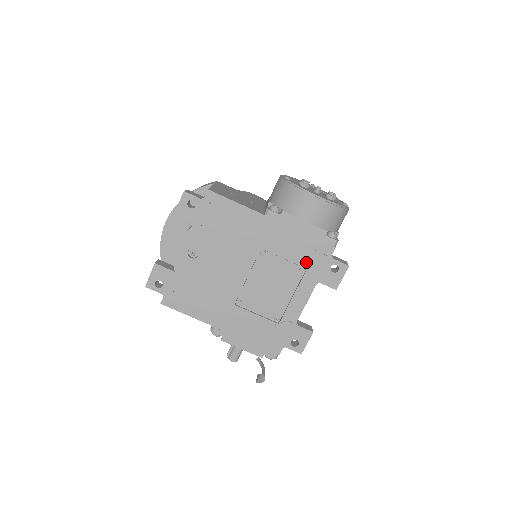
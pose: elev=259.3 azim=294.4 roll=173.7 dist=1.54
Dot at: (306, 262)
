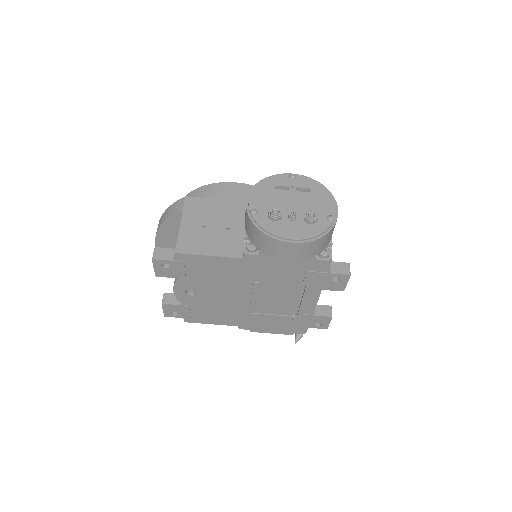
Dot at: (303, 280)
